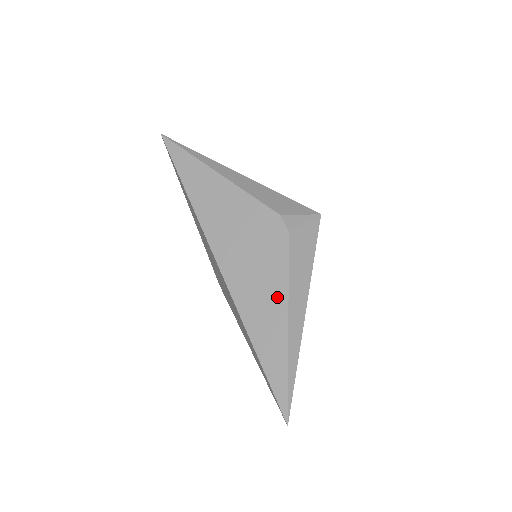
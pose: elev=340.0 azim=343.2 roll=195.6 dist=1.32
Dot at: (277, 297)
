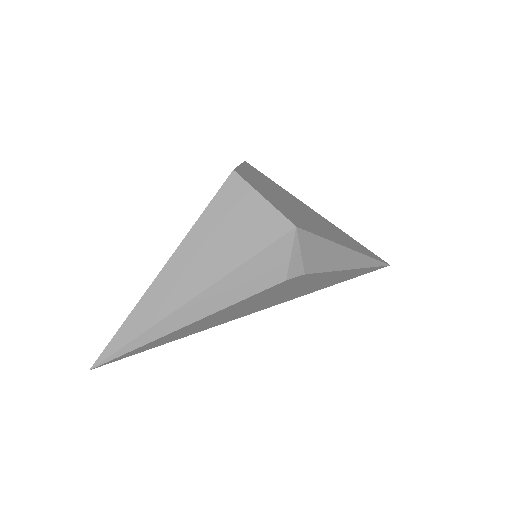
Dot at: (333, 276)
